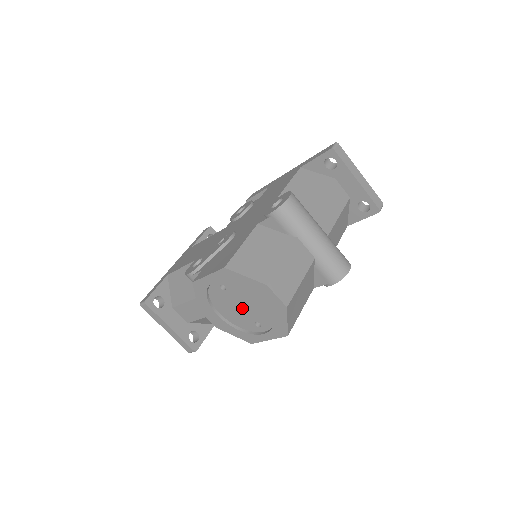
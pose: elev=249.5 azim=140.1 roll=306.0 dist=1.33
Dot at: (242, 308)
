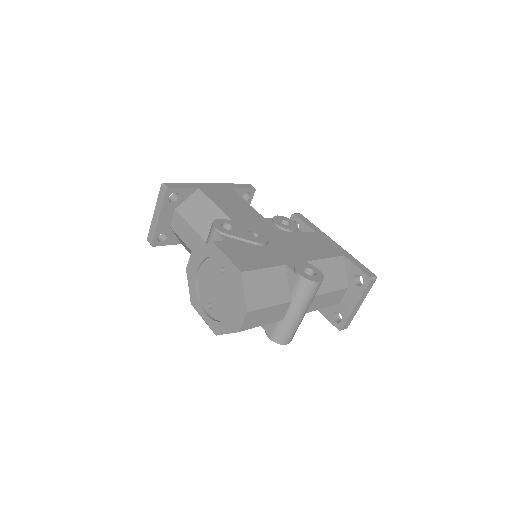
Dot at: (216, 290)
